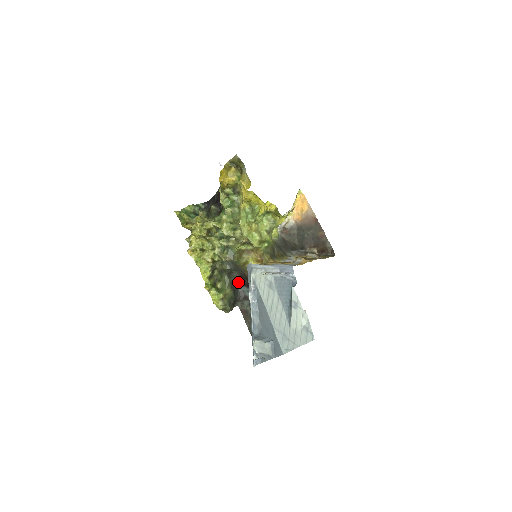
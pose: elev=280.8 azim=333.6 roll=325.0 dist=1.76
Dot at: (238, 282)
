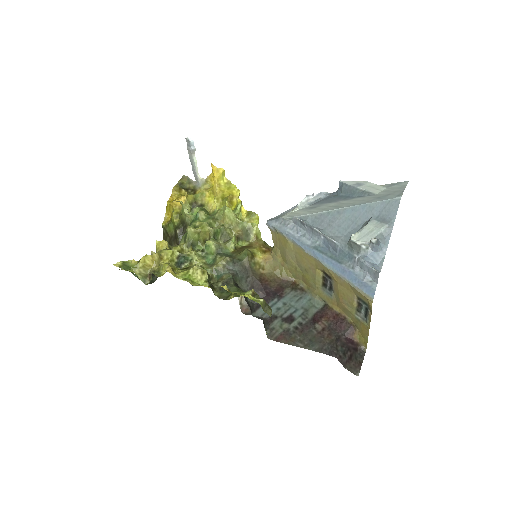
Dot at: (249, 305)
